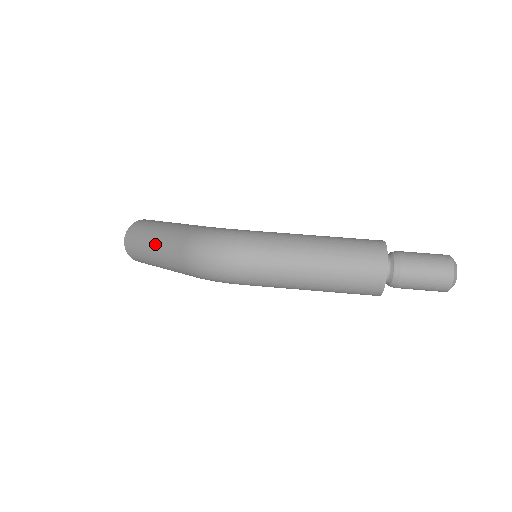
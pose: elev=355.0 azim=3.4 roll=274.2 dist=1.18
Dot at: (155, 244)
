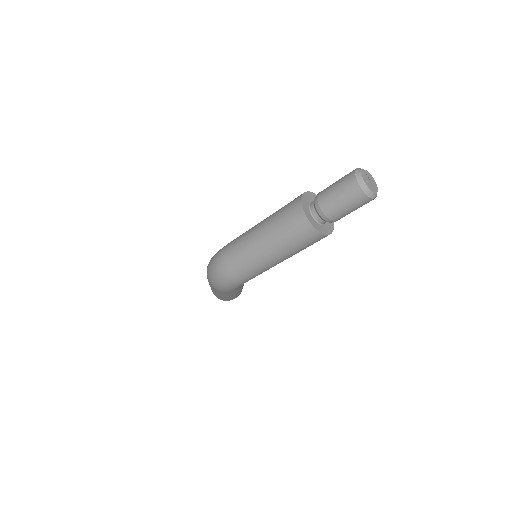
Dot at: (209, 284)
